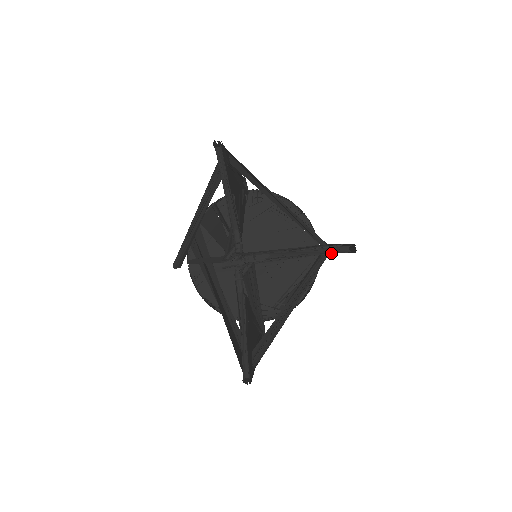
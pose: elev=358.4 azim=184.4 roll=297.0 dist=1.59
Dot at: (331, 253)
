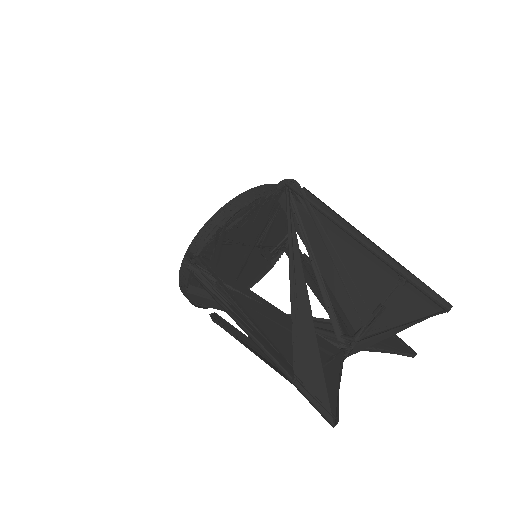
Dot at: (429, 315)
